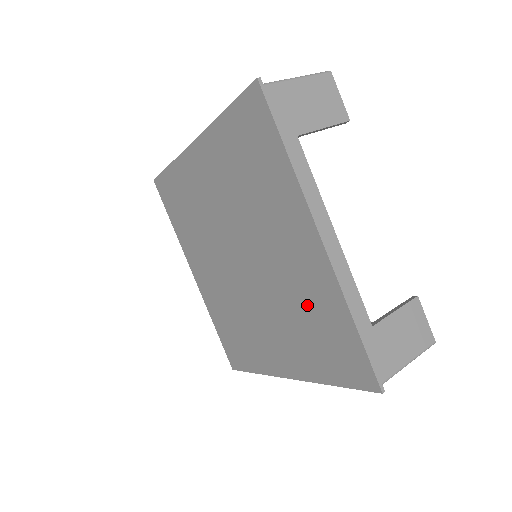
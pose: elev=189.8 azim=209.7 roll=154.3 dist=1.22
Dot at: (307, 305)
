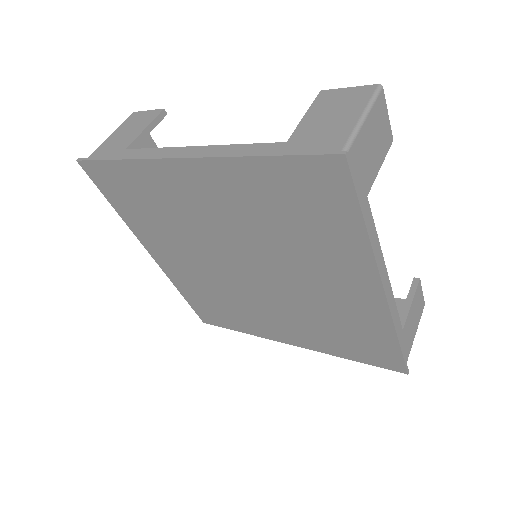
Dot at: (340, 318)
